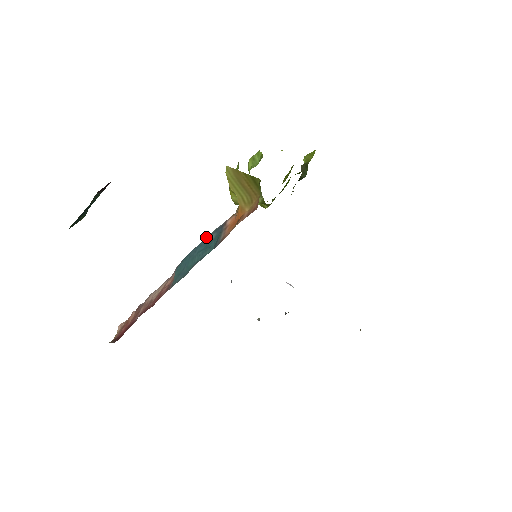
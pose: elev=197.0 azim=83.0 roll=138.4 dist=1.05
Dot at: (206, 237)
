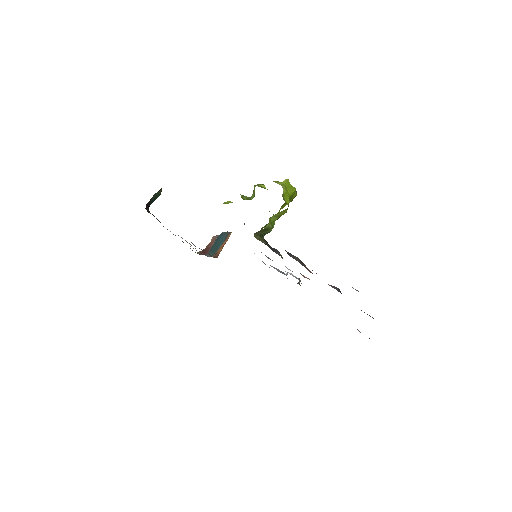
Dot at: (225, 232)
